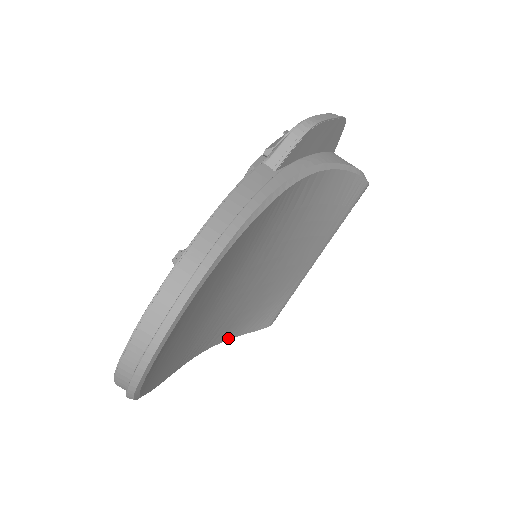
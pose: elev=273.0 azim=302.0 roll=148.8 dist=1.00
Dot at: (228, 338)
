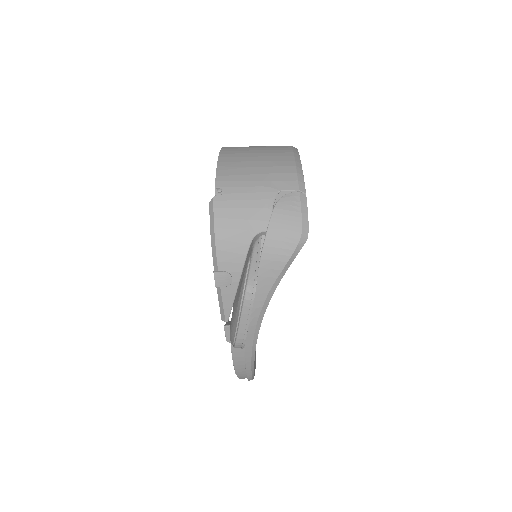
Dot at: occluded
